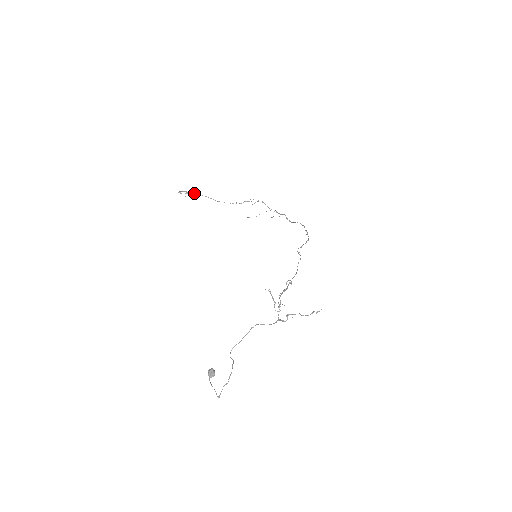
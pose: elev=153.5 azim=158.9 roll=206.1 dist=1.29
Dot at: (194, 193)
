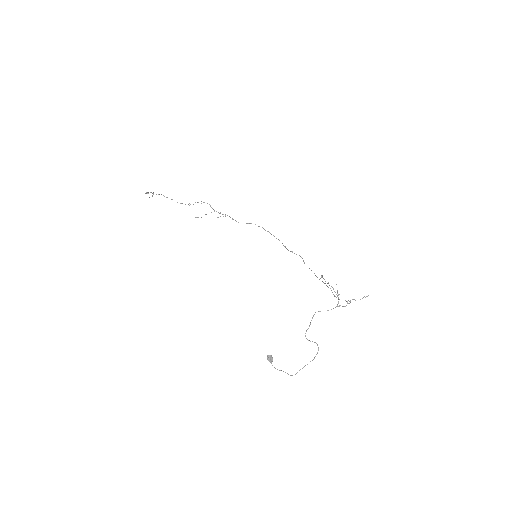
Dot at: (158, 194)
